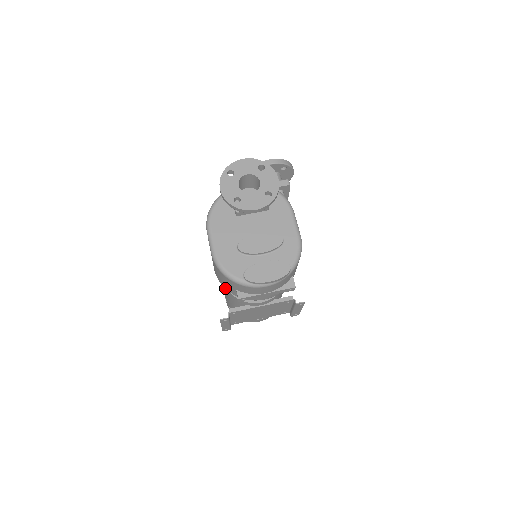
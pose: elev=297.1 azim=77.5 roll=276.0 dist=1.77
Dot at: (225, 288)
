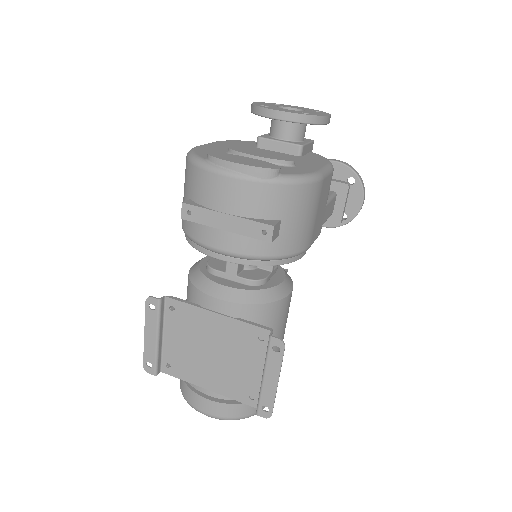
Dot at: (182, 224)
